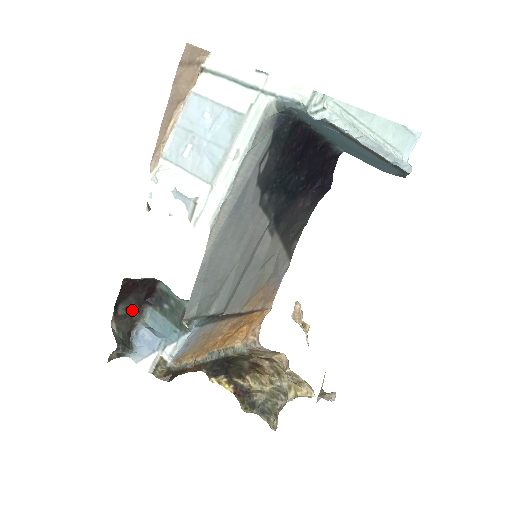
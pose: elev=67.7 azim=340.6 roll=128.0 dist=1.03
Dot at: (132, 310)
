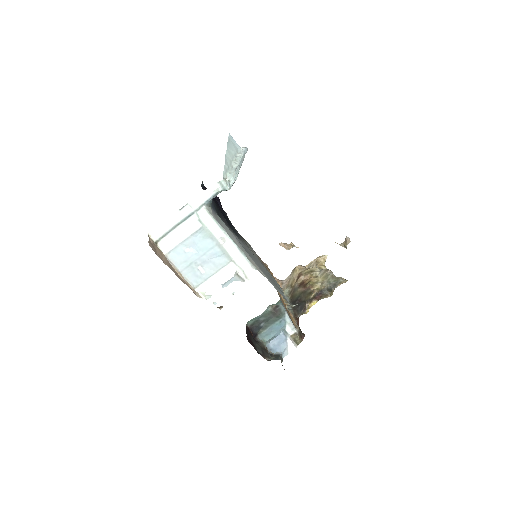
Dot at: (259, 347)
